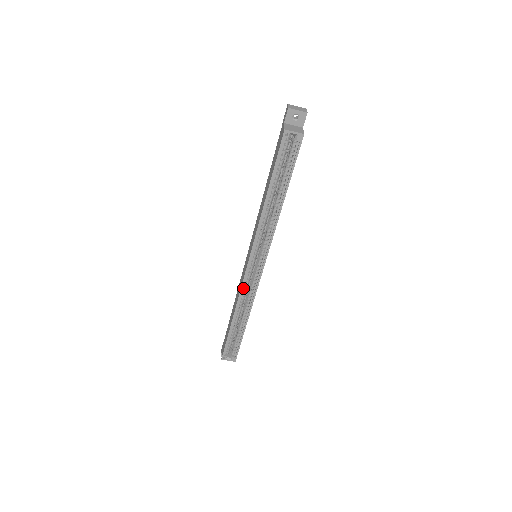
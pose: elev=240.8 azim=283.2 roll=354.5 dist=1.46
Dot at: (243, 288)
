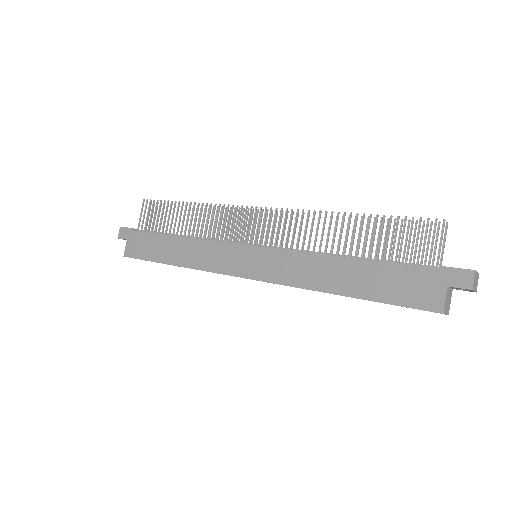
Dot at: (216, 270)
